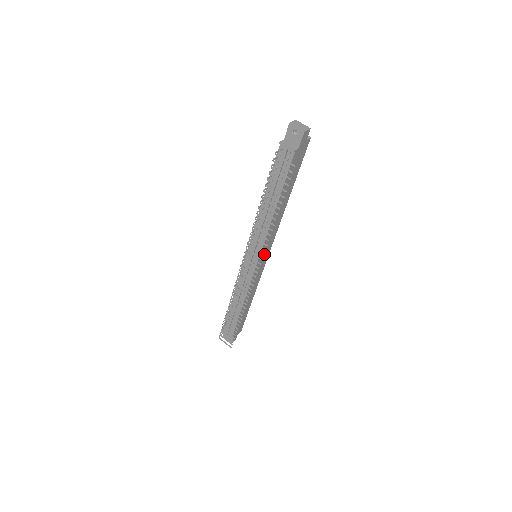
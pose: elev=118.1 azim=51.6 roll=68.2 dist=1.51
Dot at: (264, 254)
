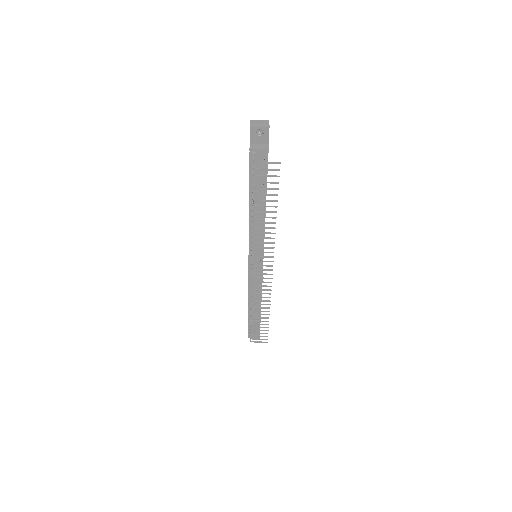
Dot at: occluded
